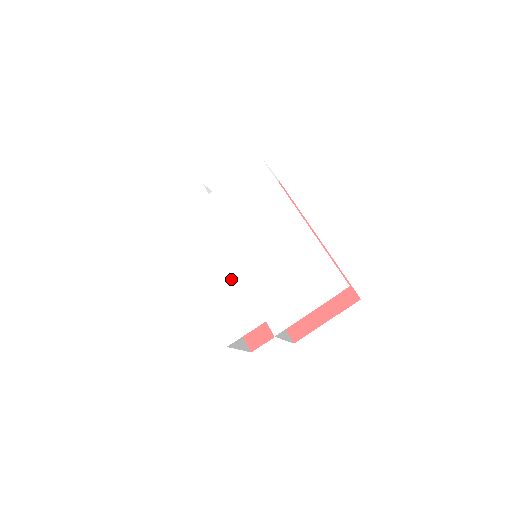
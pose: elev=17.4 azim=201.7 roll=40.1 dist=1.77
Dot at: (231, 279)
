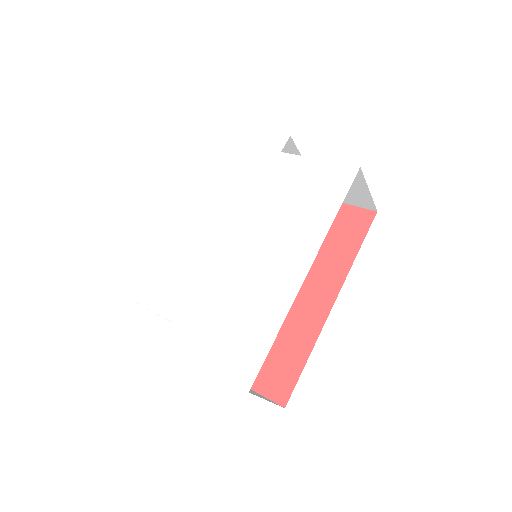
Dot at: (199, 251)
